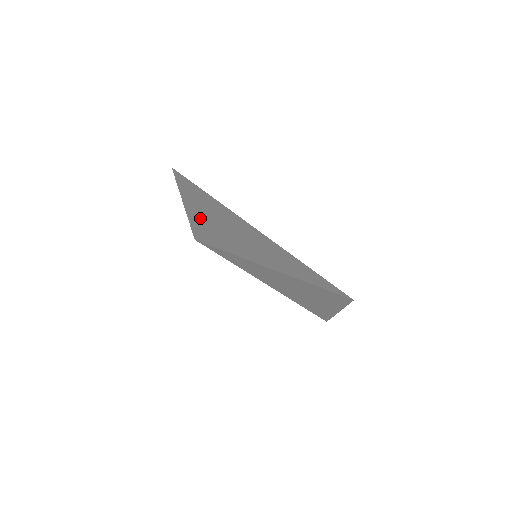
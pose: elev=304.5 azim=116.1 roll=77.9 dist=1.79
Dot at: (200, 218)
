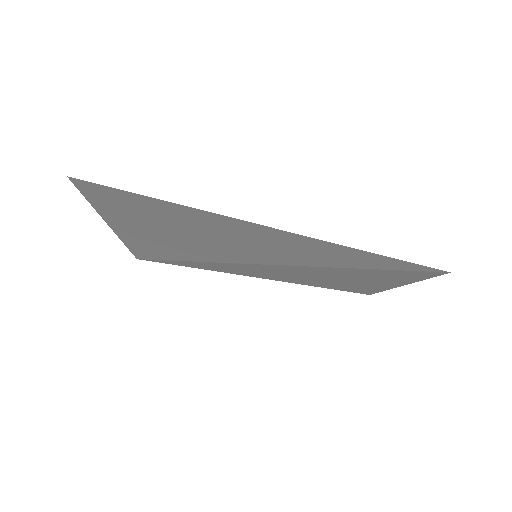
Dot at: (143, 233)
